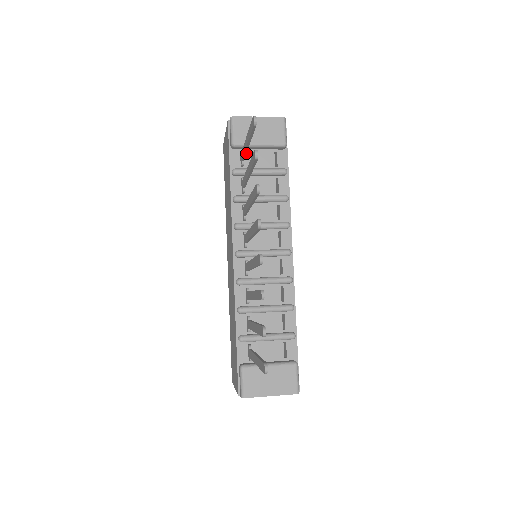
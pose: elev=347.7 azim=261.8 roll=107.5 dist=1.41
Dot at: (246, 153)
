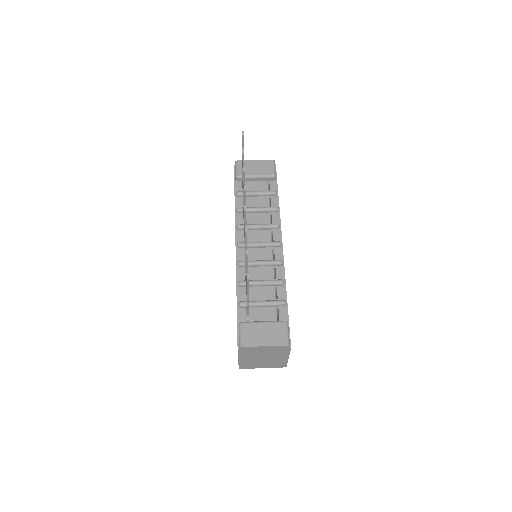
Dot at: (247, 183)
